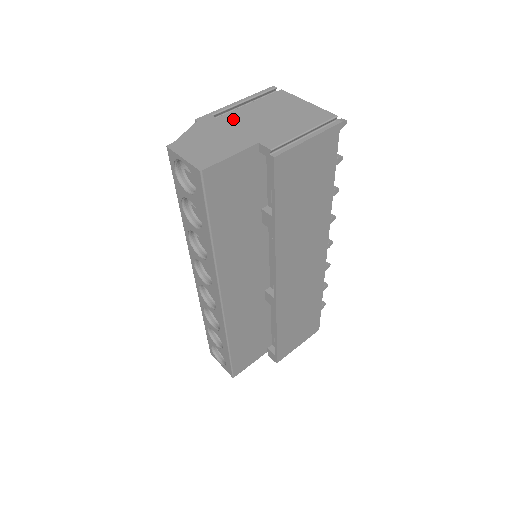
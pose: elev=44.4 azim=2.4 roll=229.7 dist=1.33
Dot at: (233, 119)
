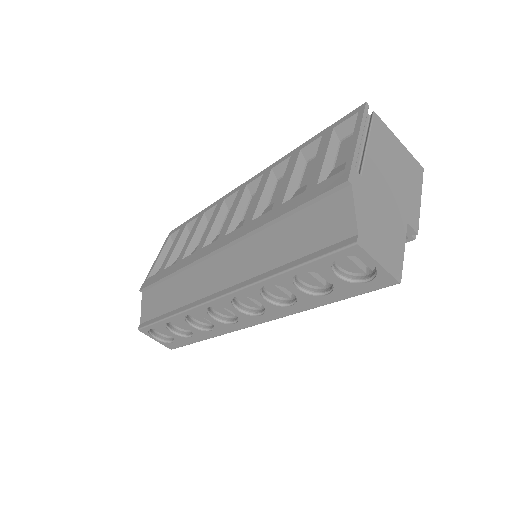
Dot at: (374, 178)
